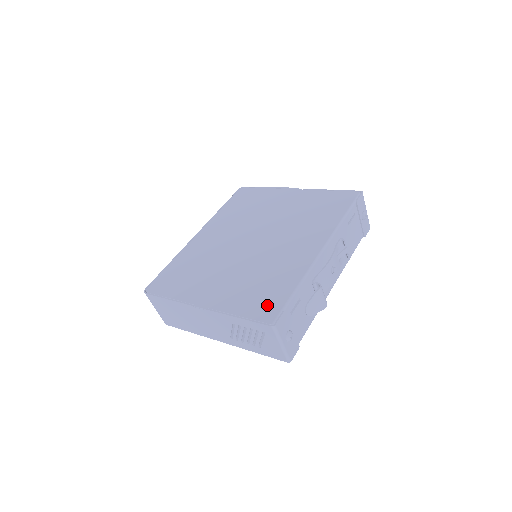
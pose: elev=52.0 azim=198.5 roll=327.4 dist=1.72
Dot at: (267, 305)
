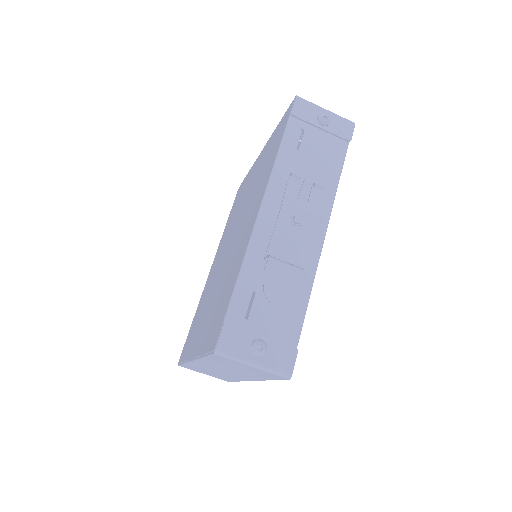
Dot at: (217, 325)
